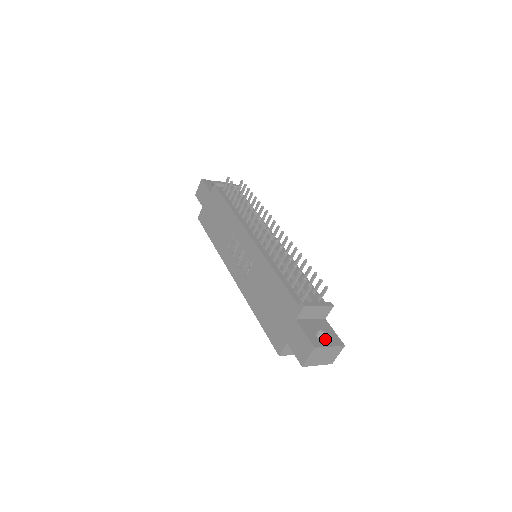
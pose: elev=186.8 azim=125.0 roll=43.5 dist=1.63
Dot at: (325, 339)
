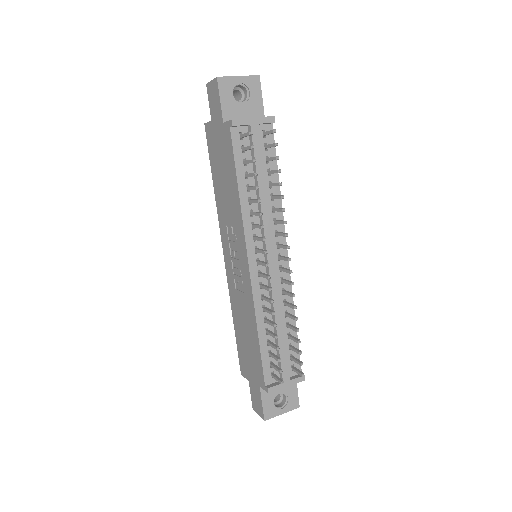
Dot at: (284, 397)
